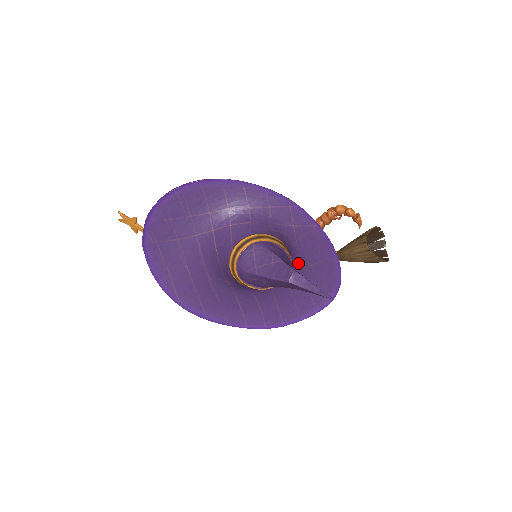
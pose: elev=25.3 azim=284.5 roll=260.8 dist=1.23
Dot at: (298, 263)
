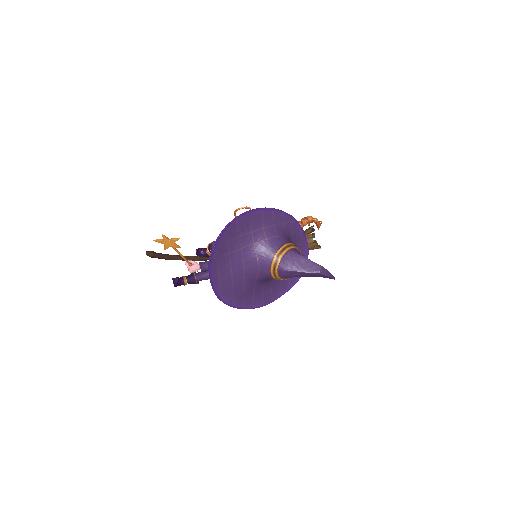
Dot at: occluded
